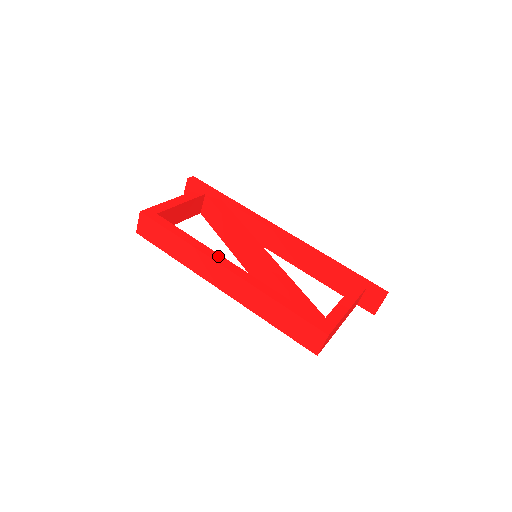
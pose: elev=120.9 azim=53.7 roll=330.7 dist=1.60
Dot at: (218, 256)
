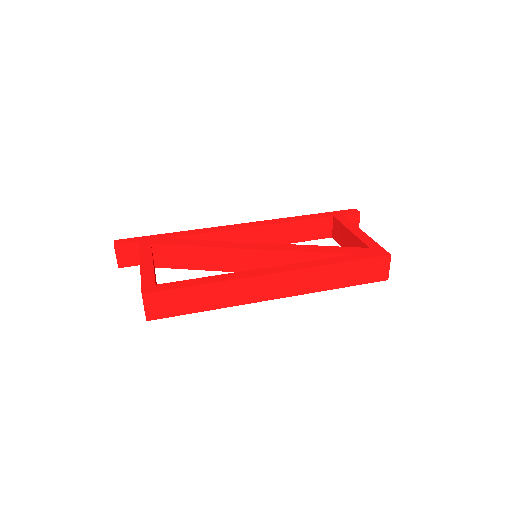
Dot at: (253, 271)
